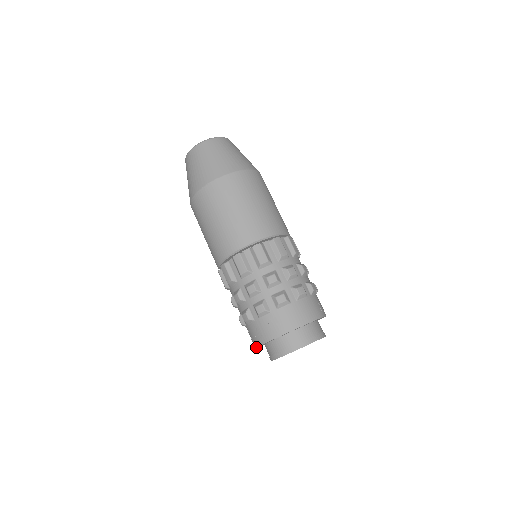
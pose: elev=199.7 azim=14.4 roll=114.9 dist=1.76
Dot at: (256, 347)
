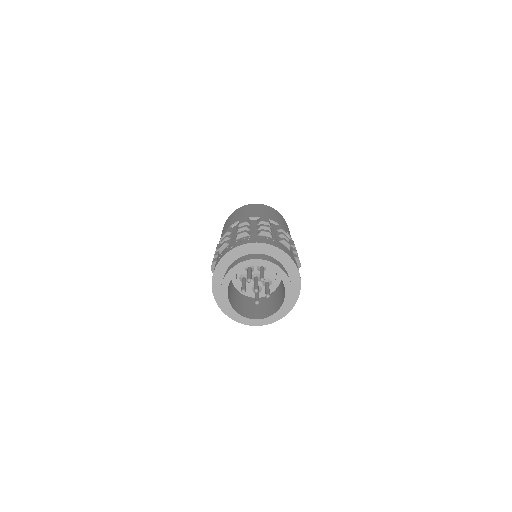
Dot at: (230, 250)
